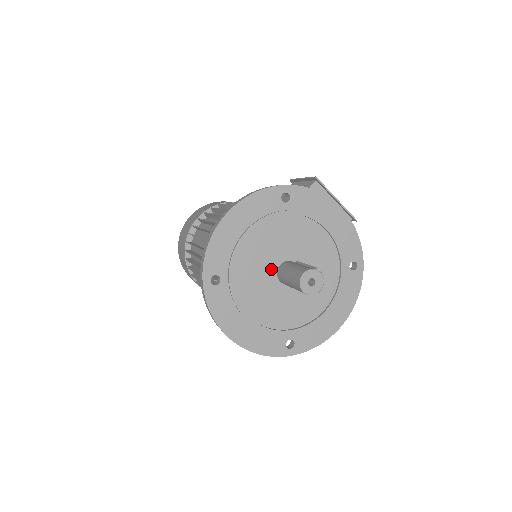
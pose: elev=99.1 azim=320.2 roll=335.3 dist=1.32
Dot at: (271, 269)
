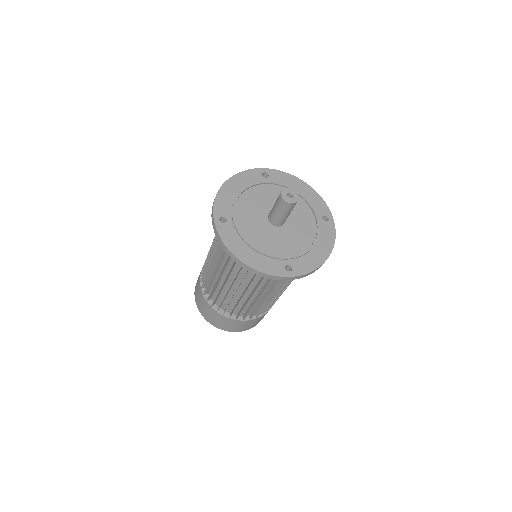
Dot at: (263, 216)
